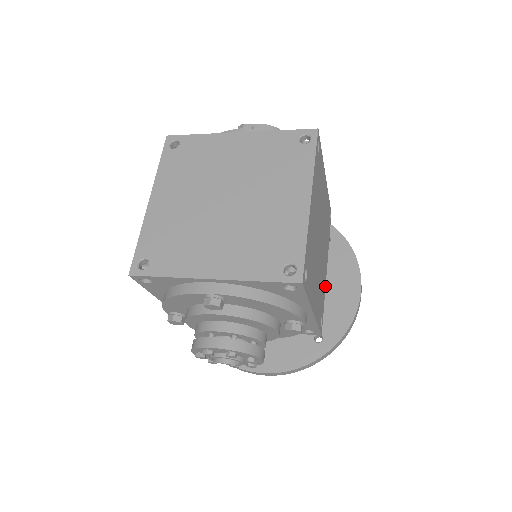
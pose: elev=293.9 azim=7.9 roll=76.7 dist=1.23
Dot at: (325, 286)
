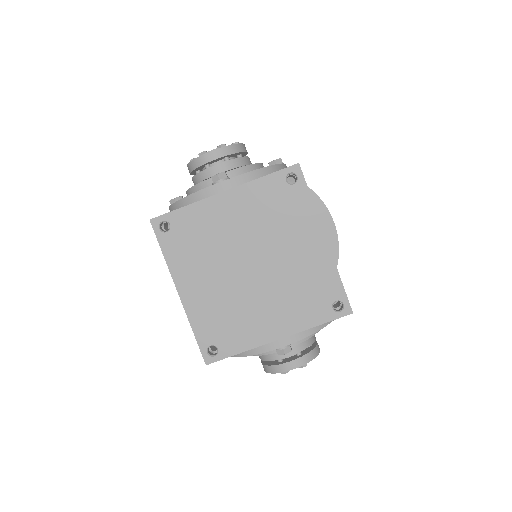
Dot at: occluded
